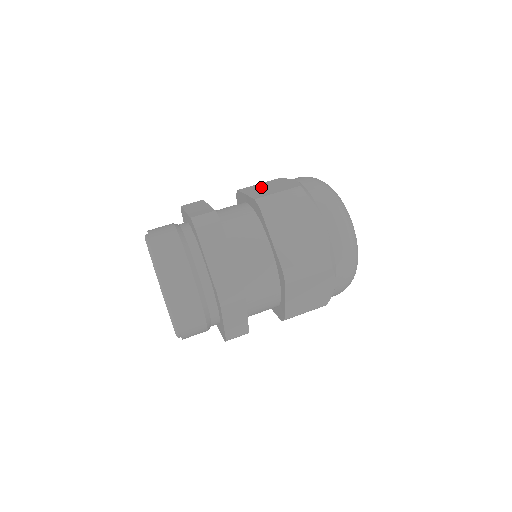
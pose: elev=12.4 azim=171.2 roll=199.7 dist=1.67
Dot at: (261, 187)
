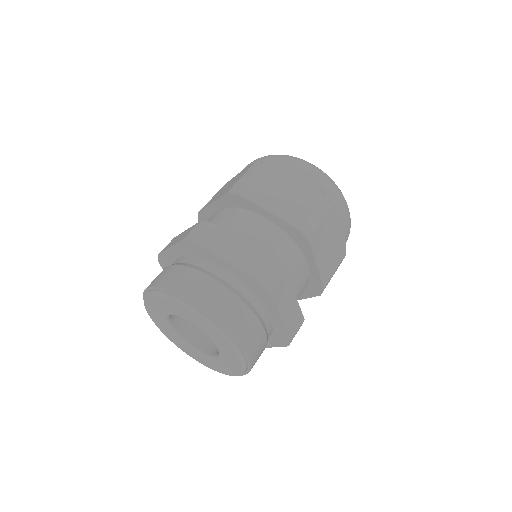
Dot at: occluded
